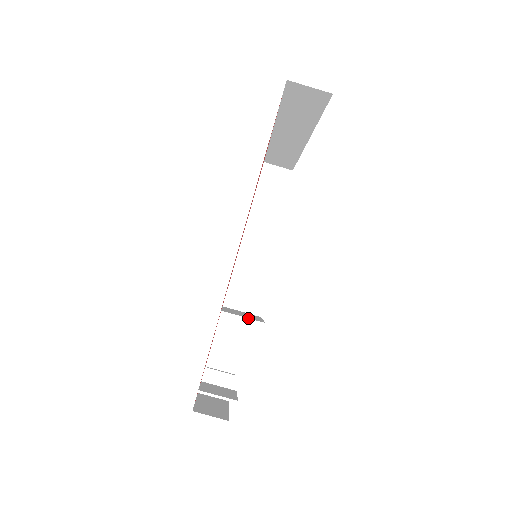
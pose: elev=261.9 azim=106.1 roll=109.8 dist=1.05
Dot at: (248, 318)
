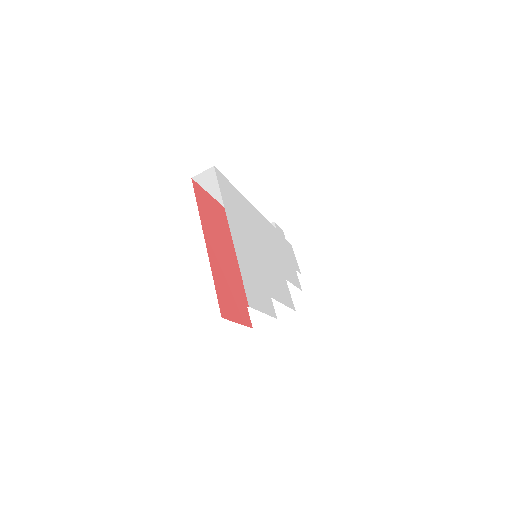
Dot at: occluded
